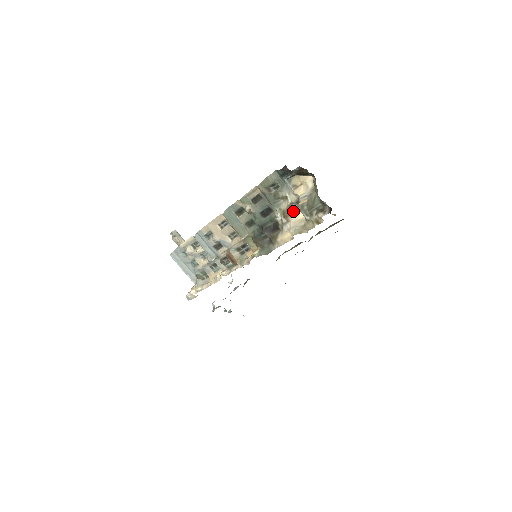
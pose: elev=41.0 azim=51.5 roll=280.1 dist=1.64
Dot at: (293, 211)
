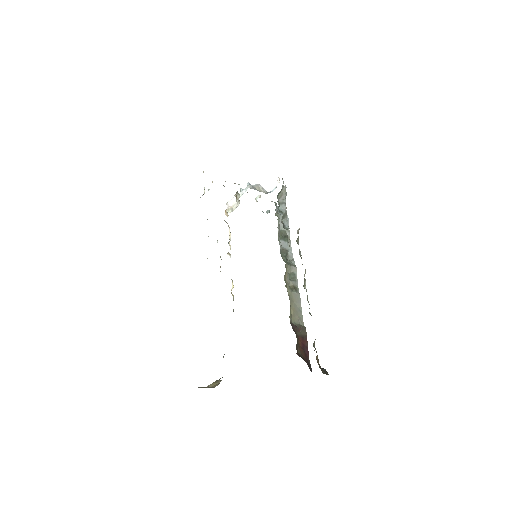
Dot at: occluded
